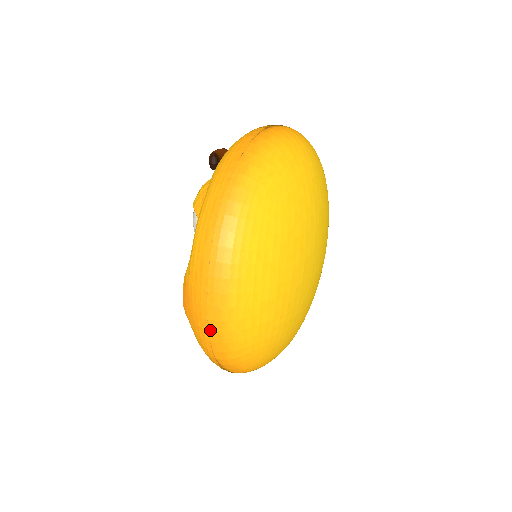
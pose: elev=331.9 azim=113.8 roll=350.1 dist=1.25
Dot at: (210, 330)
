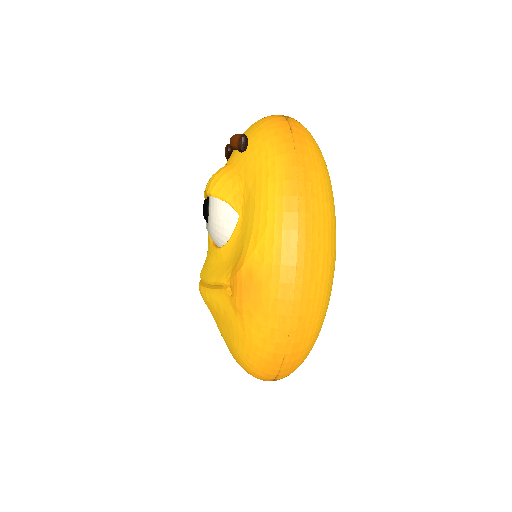
Dot at: (294, 314)
